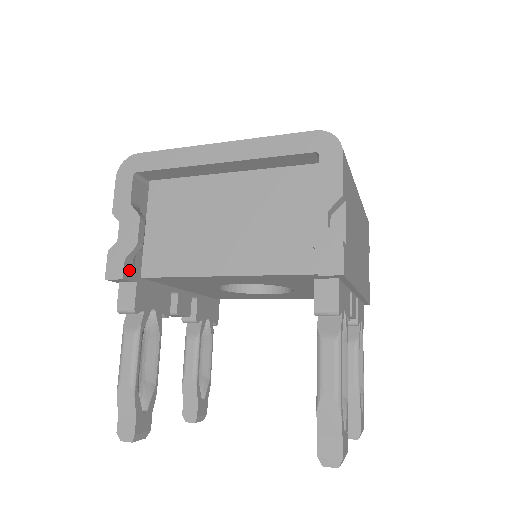
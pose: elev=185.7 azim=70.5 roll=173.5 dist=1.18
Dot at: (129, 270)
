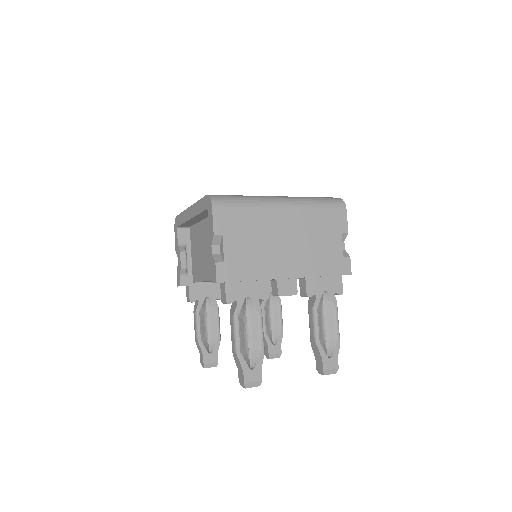
Dot at: (185, 280)
